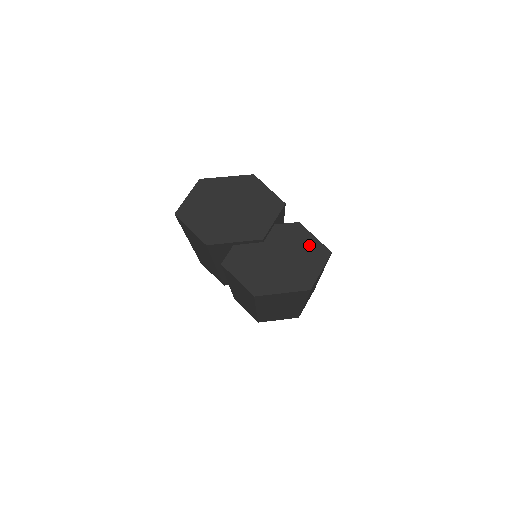
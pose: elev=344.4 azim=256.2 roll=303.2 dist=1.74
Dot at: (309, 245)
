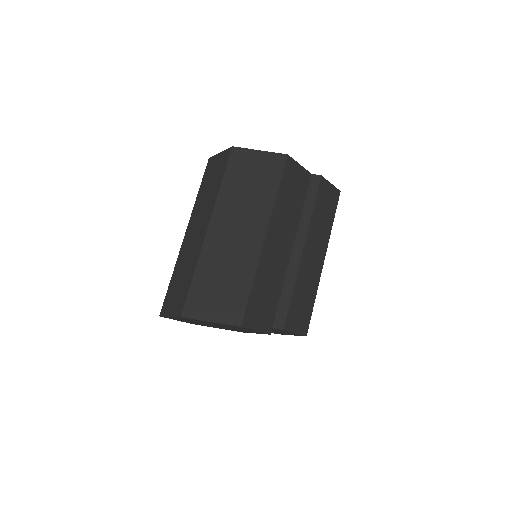
Dot at: occluded
